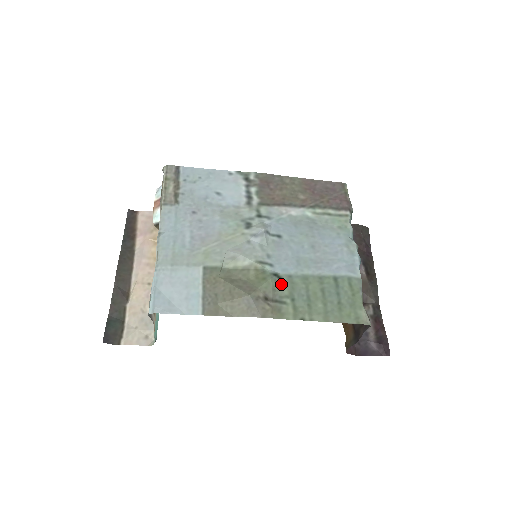
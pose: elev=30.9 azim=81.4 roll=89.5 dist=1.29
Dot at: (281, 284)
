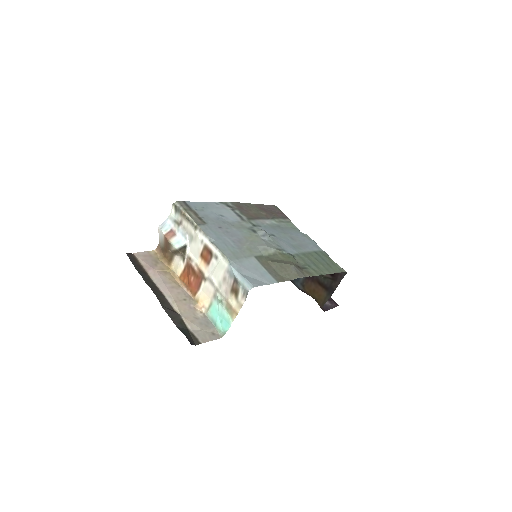
Dot at: (297, 259)
